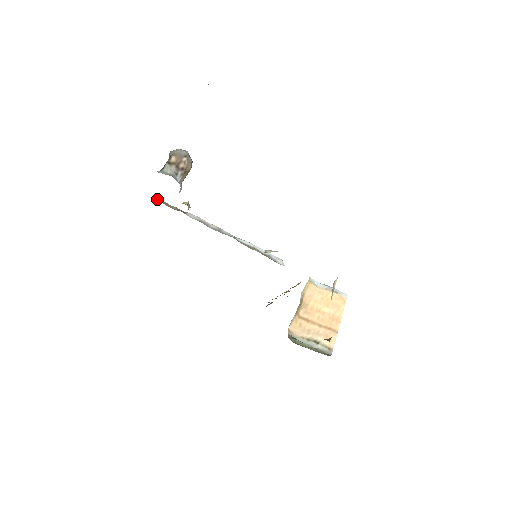
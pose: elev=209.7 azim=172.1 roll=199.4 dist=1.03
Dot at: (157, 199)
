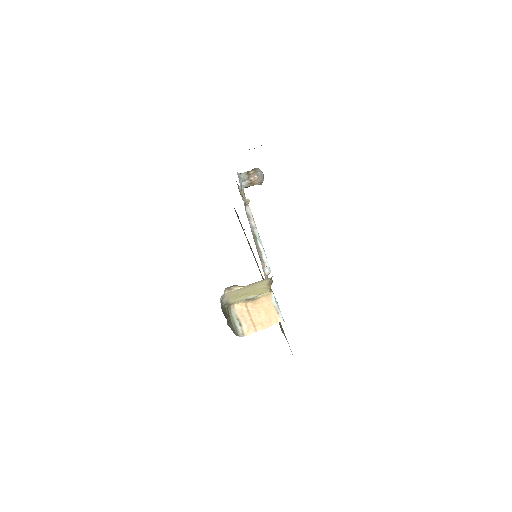
Dot at: occluded
